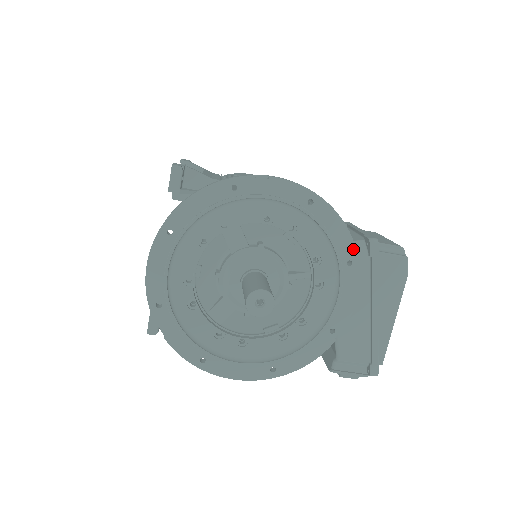
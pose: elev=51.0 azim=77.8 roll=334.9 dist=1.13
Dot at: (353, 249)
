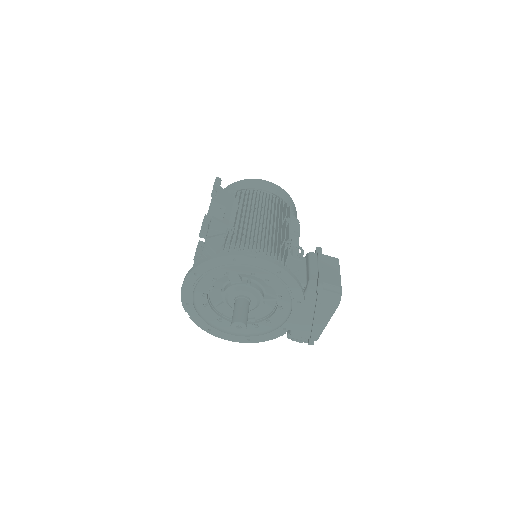
Dot at: (302, 296)
